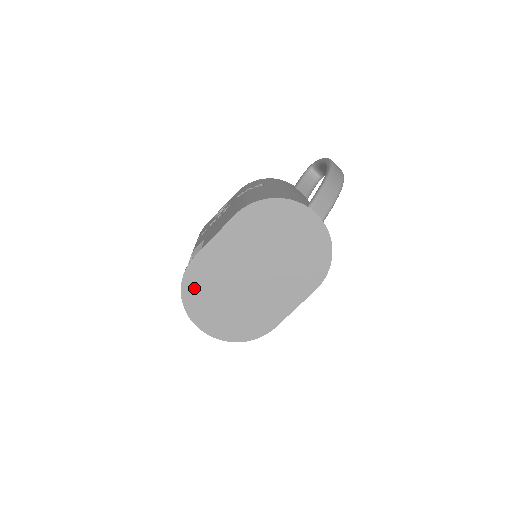
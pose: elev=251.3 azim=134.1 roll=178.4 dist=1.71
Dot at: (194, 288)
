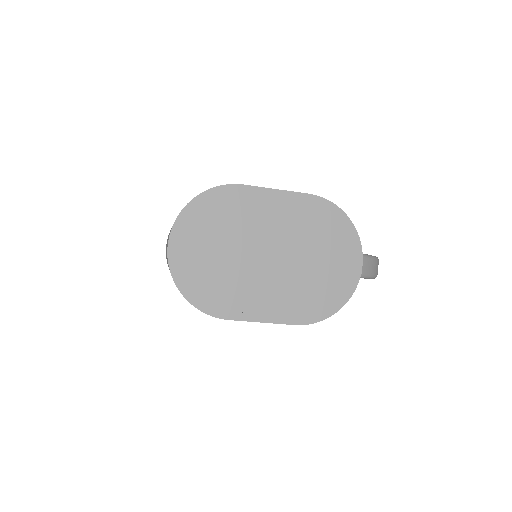
Dot at: (210, 207)
